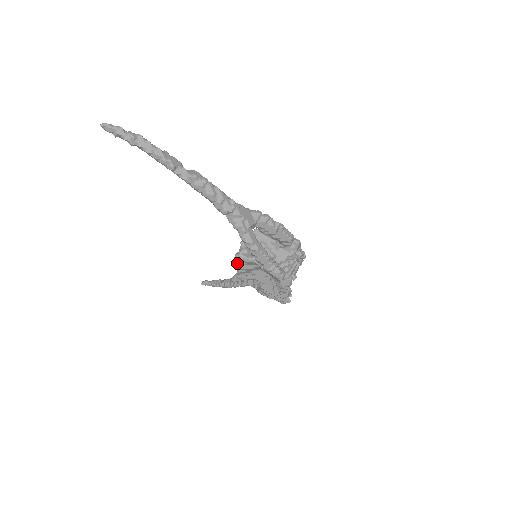
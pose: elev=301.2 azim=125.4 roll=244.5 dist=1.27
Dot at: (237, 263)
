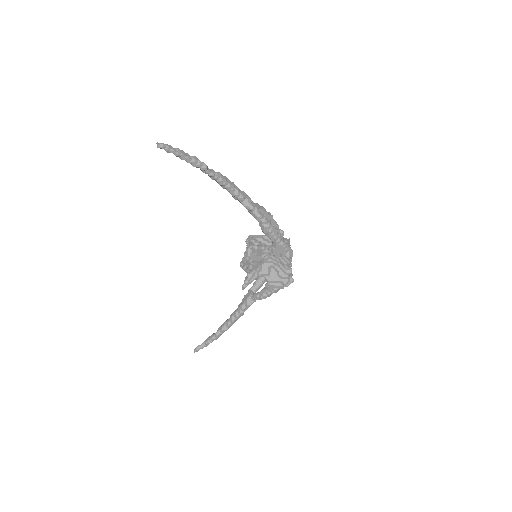
Dot at: (250, 255)
